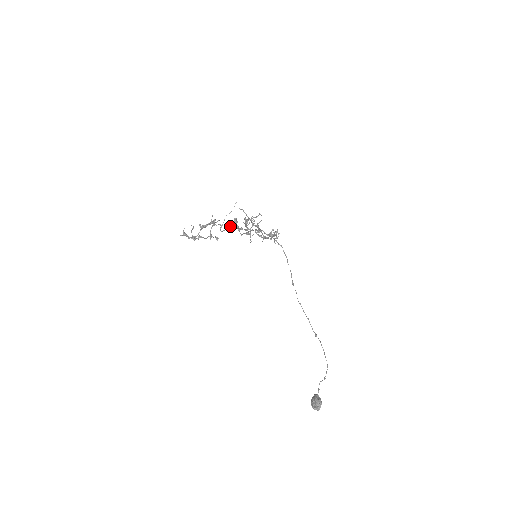
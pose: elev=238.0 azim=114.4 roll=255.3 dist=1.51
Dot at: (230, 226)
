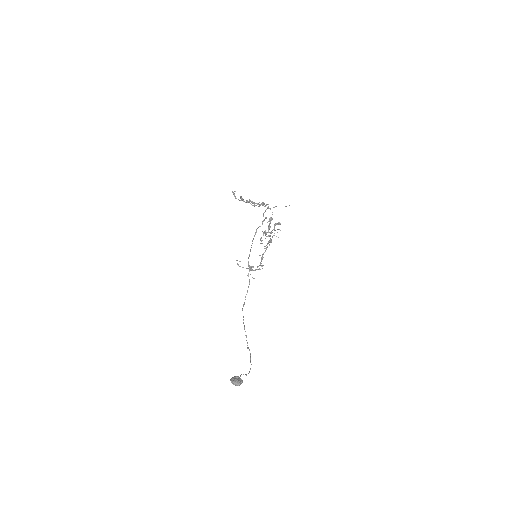
Dot at: occluded
